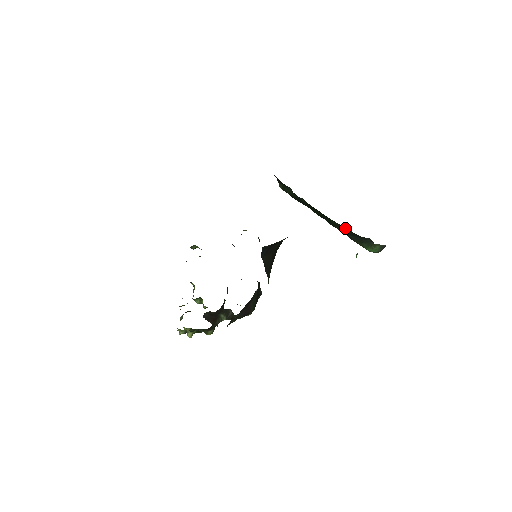
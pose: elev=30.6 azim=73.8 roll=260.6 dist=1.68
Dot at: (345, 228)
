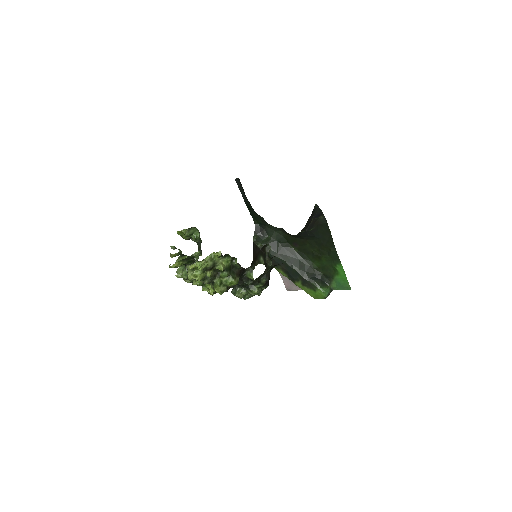
Dot at: (310, 268)
